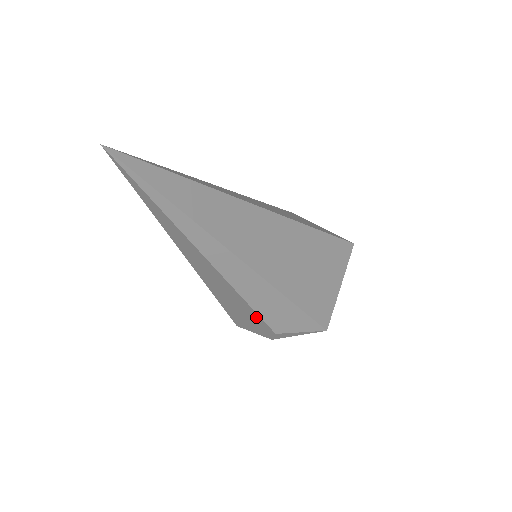
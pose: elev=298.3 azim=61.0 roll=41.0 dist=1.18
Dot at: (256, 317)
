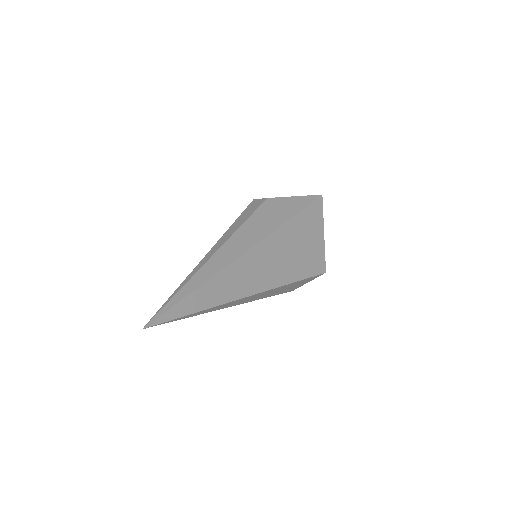
Dot at: occluded
